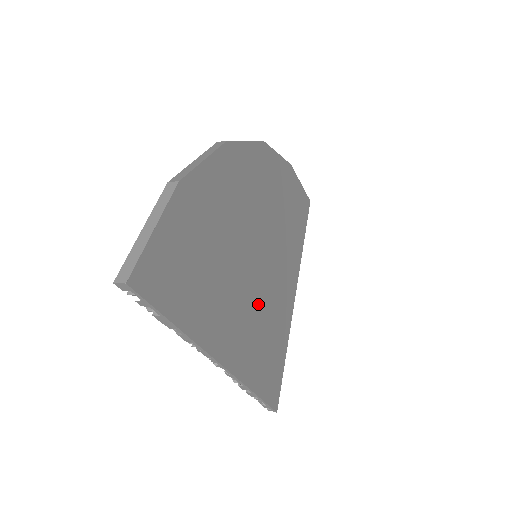
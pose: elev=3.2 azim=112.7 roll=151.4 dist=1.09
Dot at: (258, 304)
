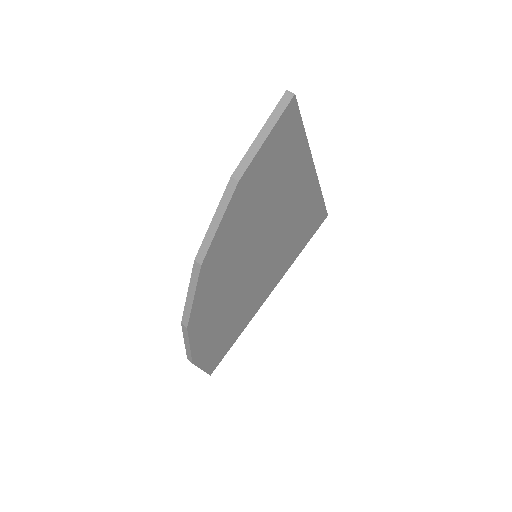
Dot at: (276, 256)
